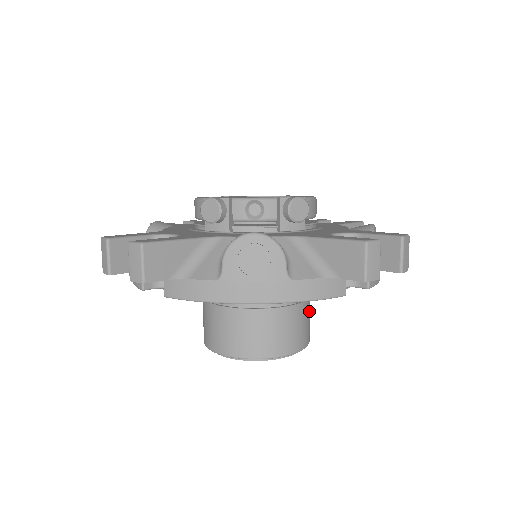
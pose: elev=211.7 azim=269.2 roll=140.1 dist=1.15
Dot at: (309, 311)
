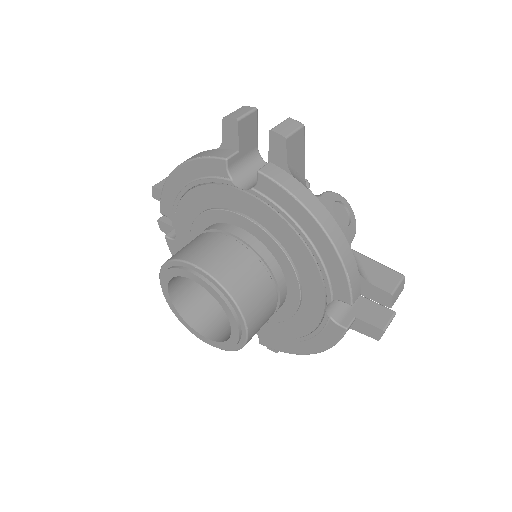
Dot at: occluded
